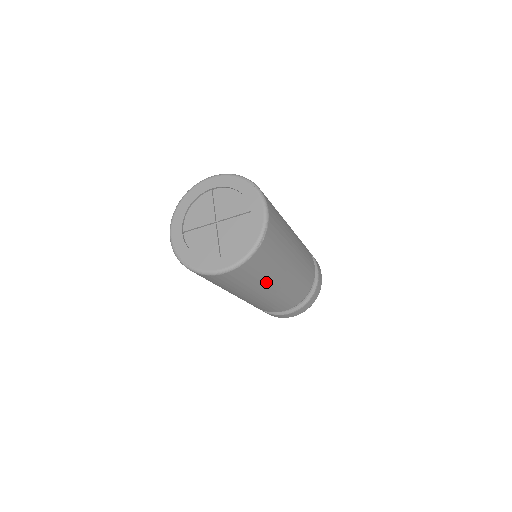
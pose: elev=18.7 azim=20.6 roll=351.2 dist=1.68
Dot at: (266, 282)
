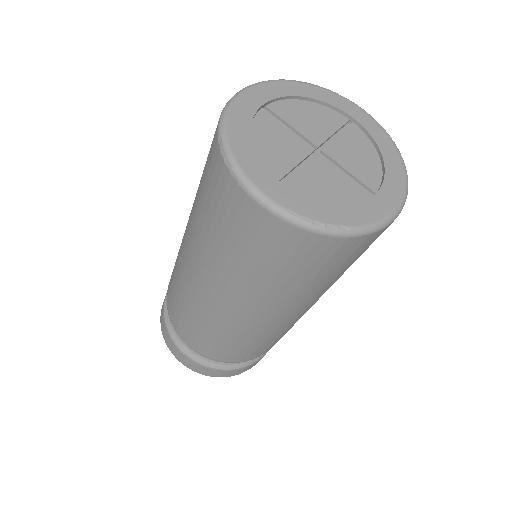
Dot at: occluded
